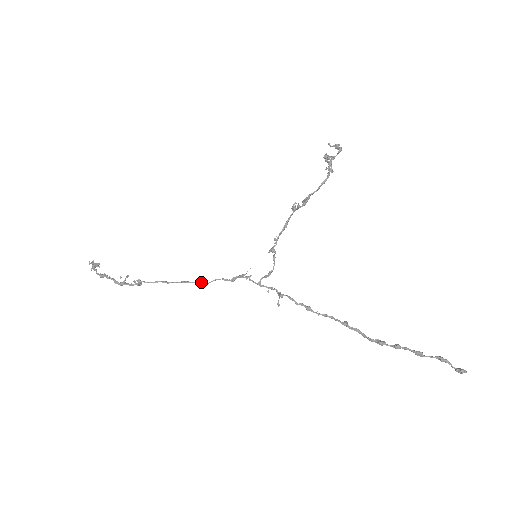
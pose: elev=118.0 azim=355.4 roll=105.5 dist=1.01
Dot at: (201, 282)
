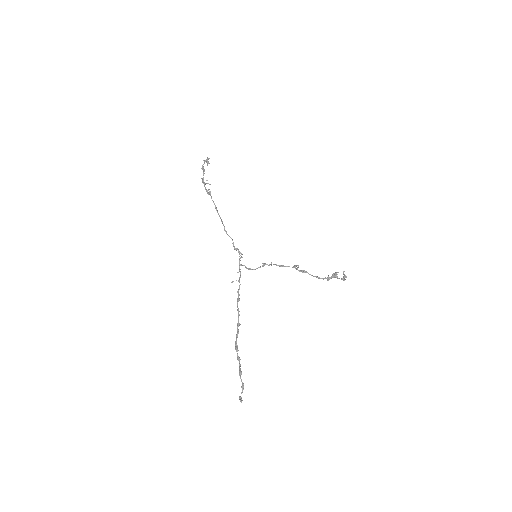
Dot at: occluded
